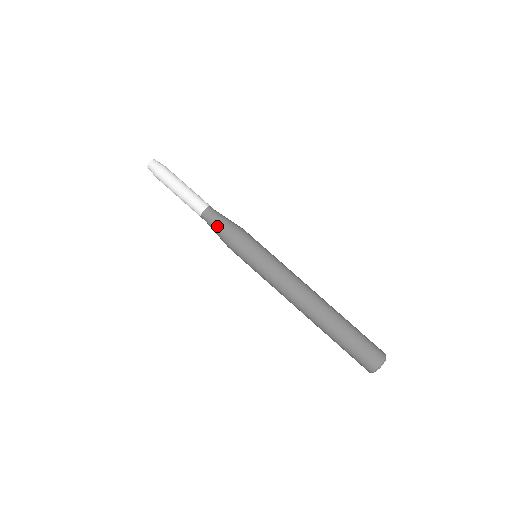
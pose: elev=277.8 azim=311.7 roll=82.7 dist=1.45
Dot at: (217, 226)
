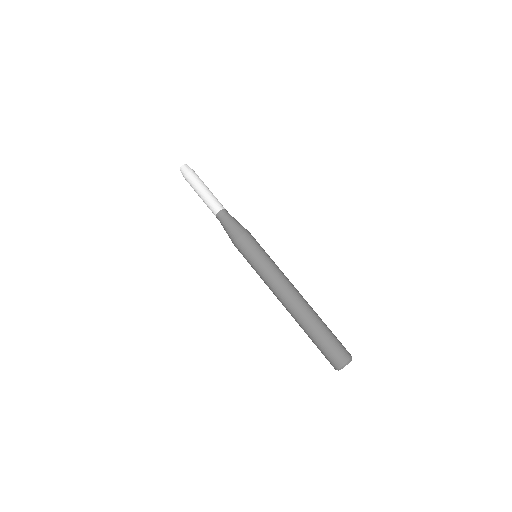
Dot at: (227, 226)
